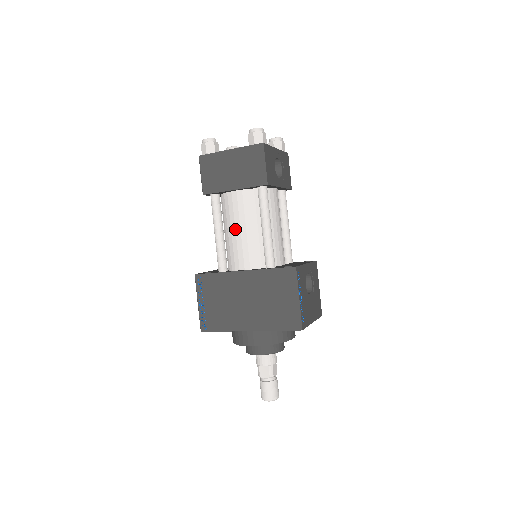
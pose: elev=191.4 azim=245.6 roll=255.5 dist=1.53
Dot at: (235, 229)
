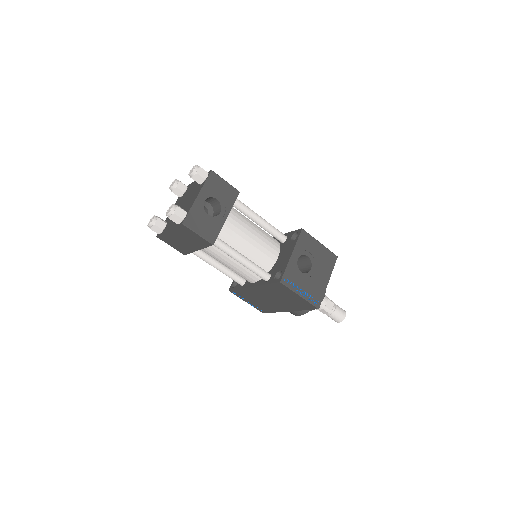
Dot at: occluded
